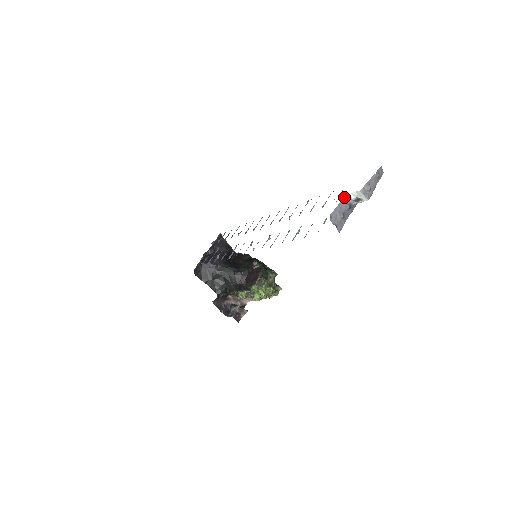
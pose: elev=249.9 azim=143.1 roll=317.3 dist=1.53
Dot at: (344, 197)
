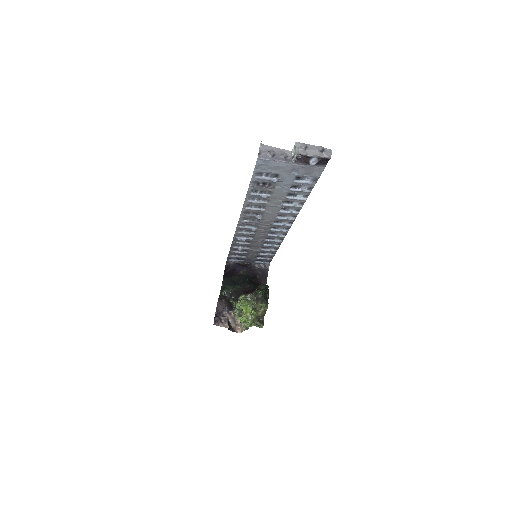
Dot at: (288, 150)
